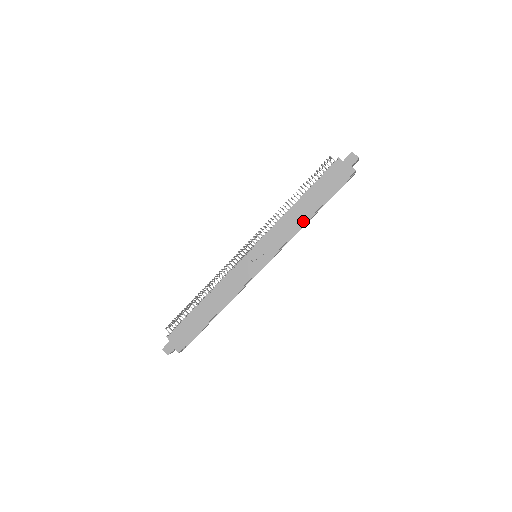
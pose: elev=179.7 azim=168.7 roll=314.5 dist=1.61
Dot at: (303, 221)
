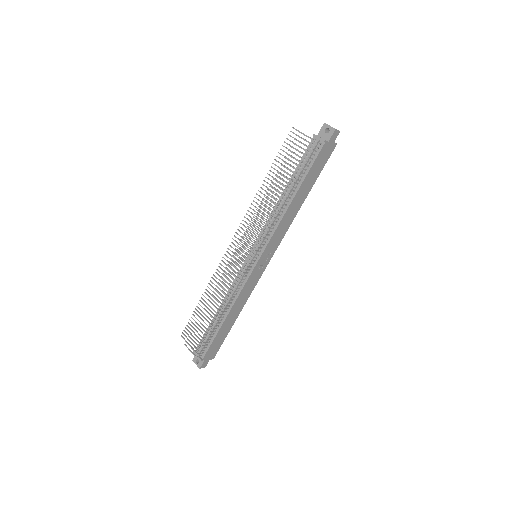
Dot at: (298, 210)
